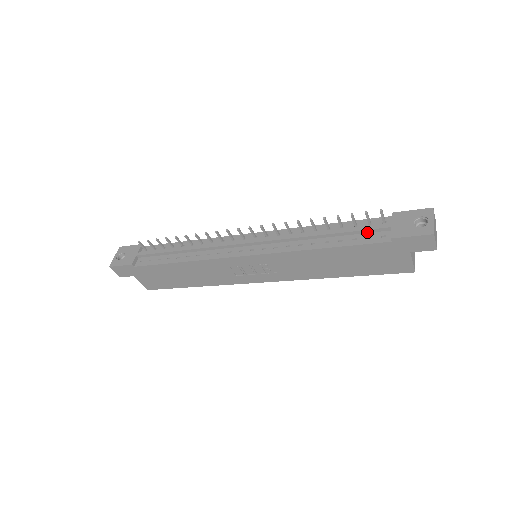
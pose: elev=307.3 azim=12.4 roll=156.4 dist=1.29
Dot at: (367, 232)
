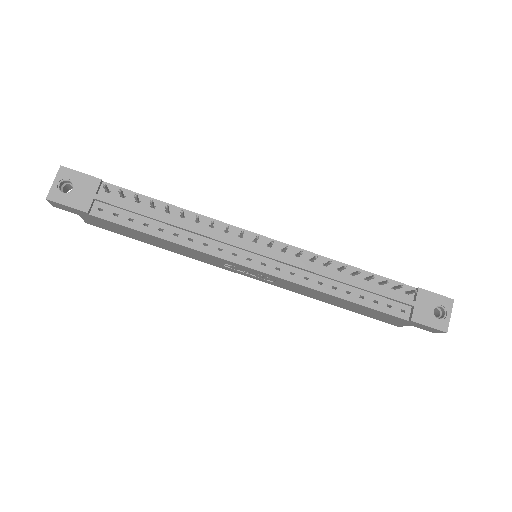
Dot at: (390, 299)
